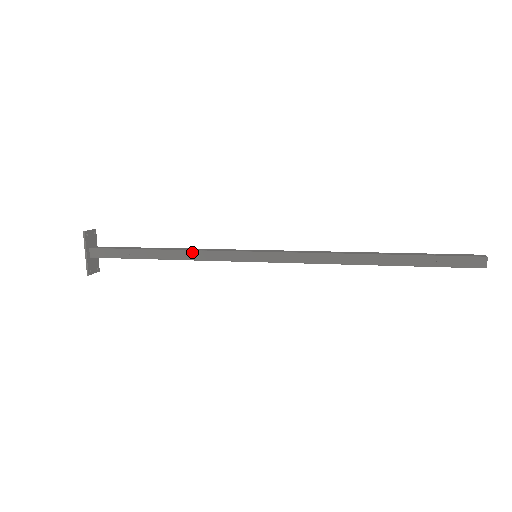
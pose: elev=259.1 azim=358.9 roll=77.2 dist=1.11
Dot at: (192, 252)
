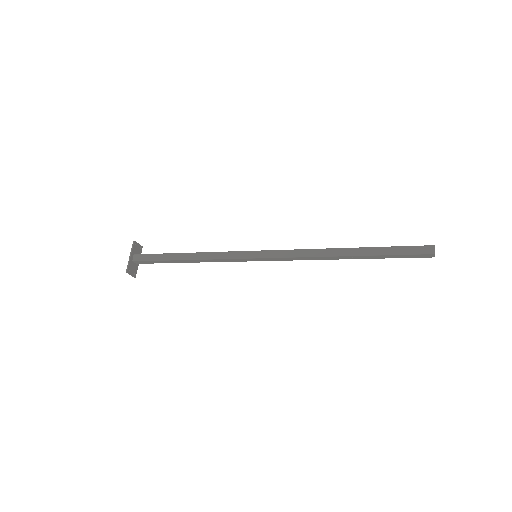
Dot at: (208, 253)
